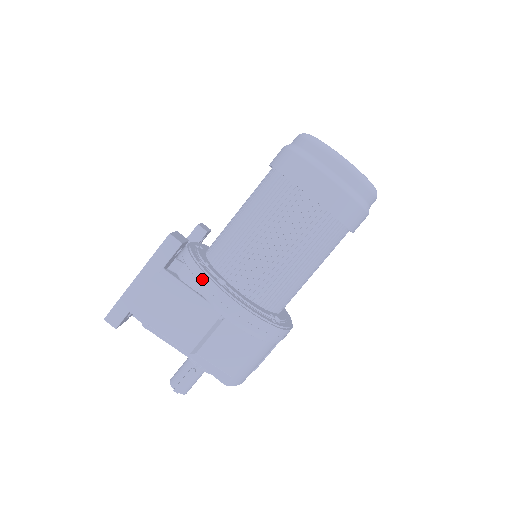
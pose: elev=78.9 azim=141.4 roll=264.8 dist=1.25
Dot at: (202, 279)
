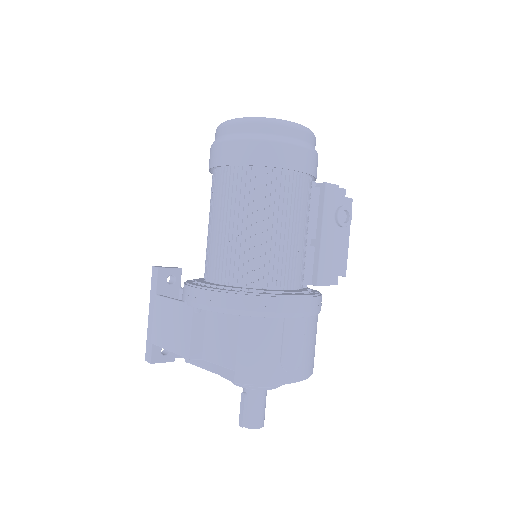
Dot at: (183, 288)
